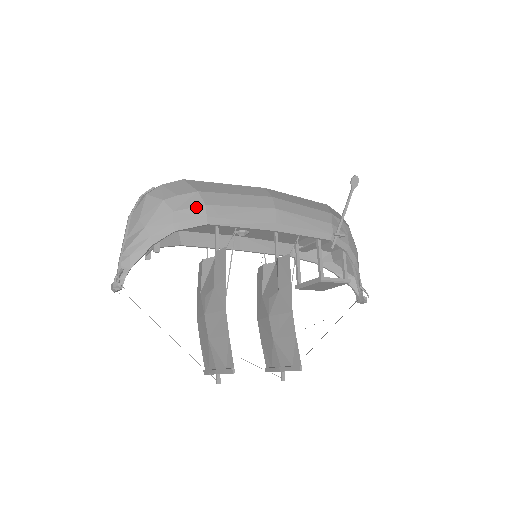
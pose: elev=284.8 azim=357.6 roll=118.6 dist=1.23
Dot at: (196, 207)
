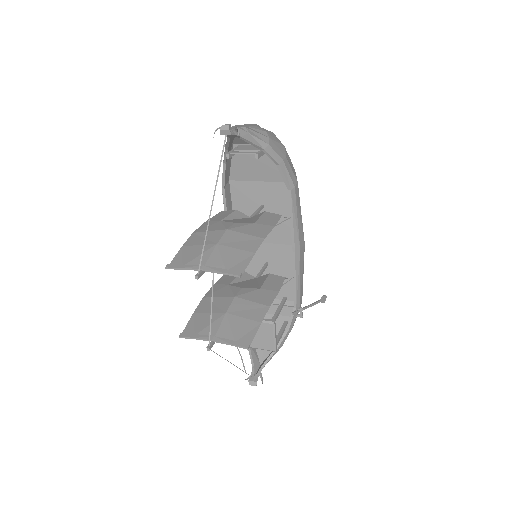
Dot at: (294, 175)
